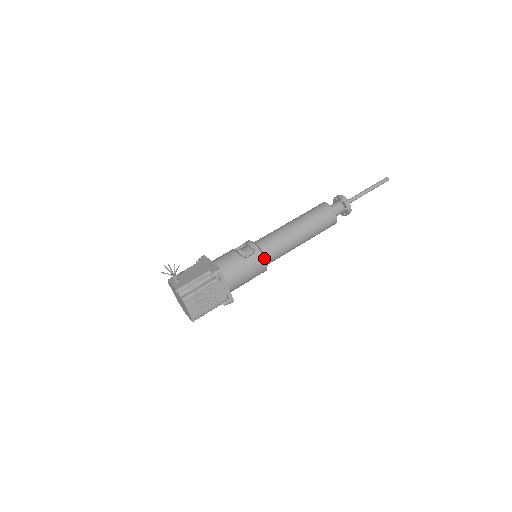
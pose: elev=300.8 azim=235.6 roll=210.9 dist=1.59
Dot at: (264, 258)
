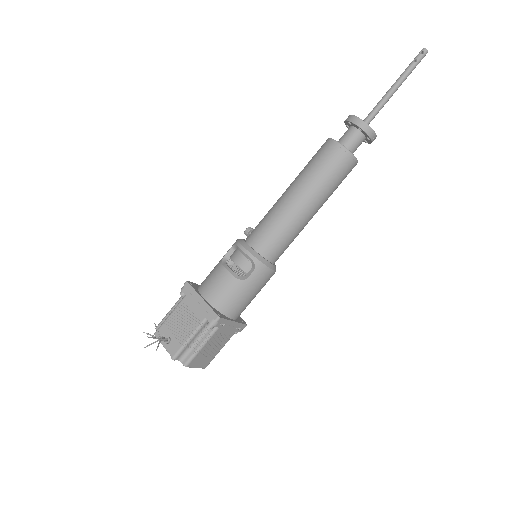
Dot at: (270, 268)
